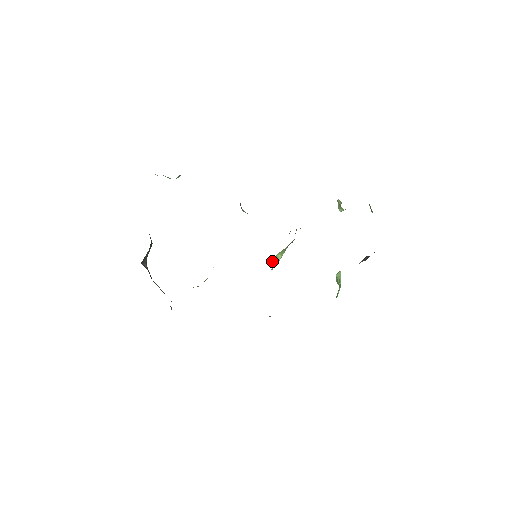
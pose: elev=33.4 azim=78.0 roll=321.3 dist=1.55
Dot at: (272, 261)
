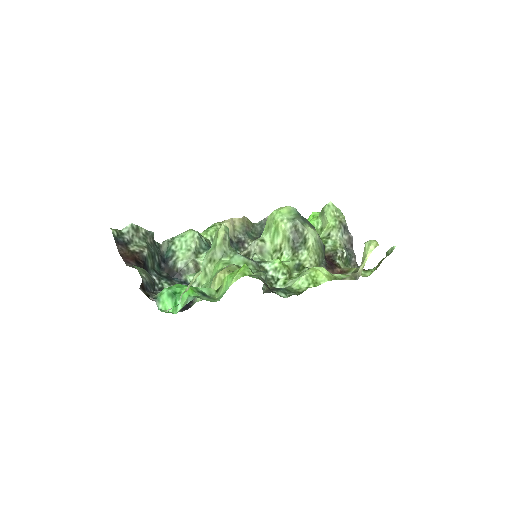
Dot at: (272, 229)
